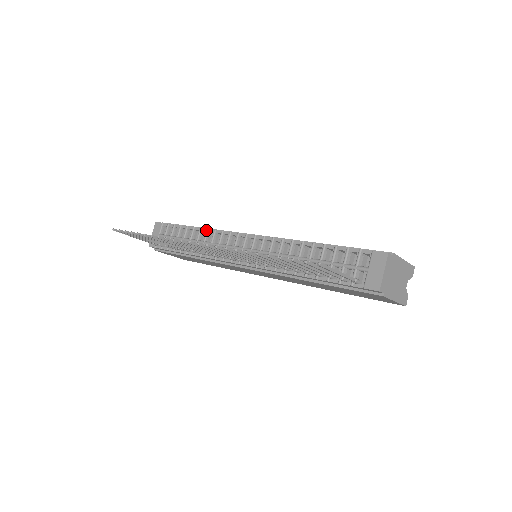
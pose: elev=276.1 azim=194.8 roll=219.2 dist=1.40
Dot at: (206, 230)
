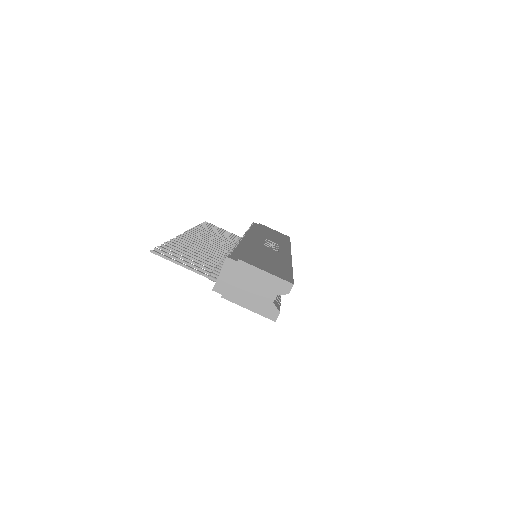
Dot at: occluded
